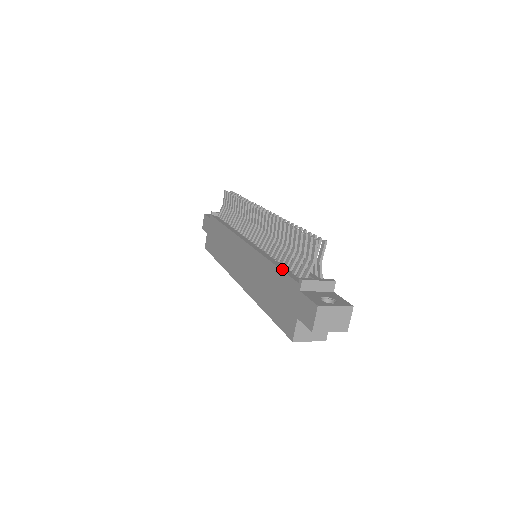
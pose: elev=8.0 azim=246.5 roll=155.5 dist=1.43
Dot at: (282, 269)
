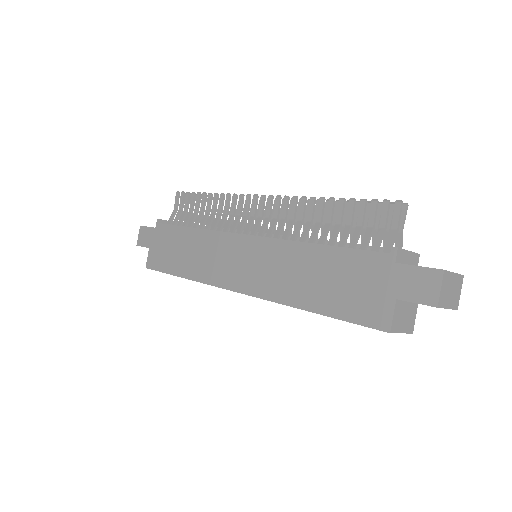
Dot at: (344, 247)
